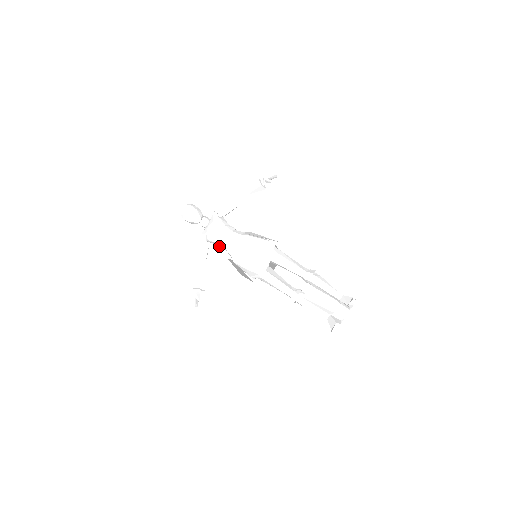
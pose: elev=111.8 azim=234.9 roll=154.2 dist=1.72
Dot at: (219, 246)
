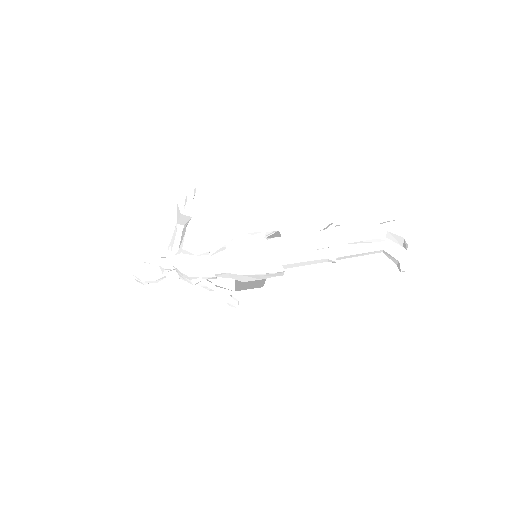
Dot at: occluded
